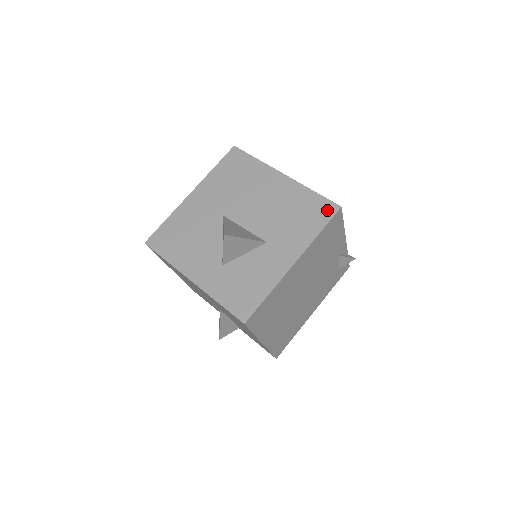
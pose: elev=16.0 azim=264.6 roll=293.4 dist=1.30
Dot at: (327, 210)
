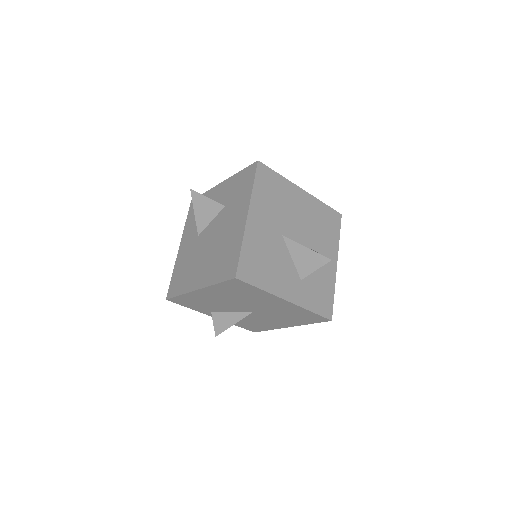
Dot at: (337, 218)
